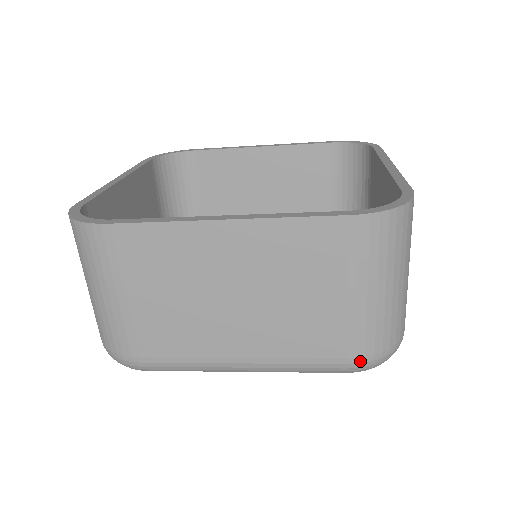
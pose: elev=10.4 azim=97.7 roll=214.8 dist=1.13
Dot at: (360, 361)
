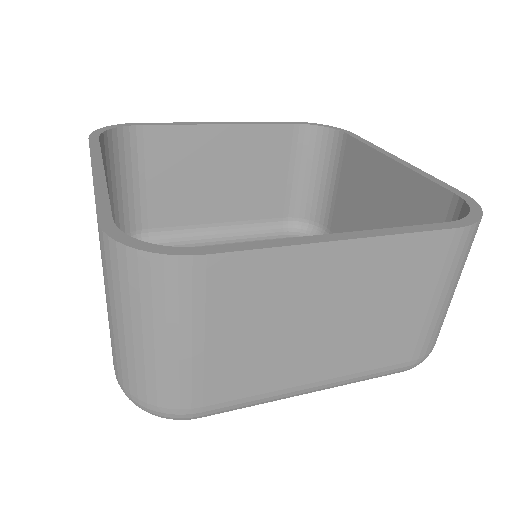
Dot at: (419, 361)
